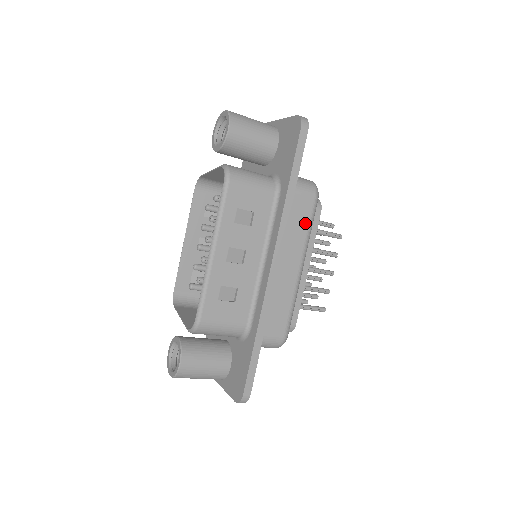
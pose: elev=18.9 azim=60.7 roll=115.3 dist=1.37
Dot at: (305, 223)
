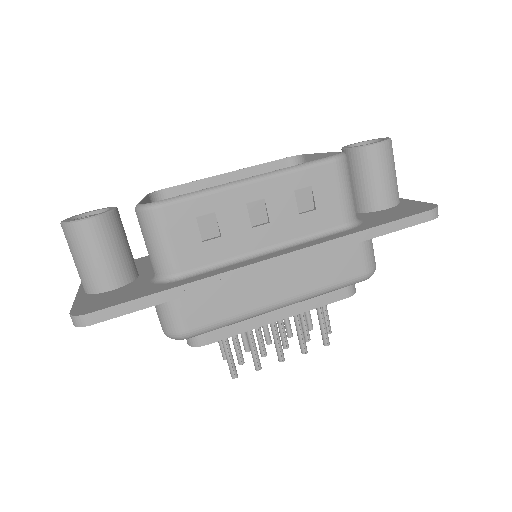
Dot at: (333, 278)
